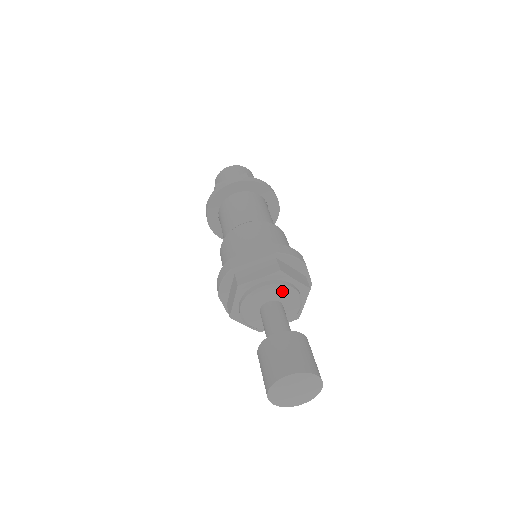
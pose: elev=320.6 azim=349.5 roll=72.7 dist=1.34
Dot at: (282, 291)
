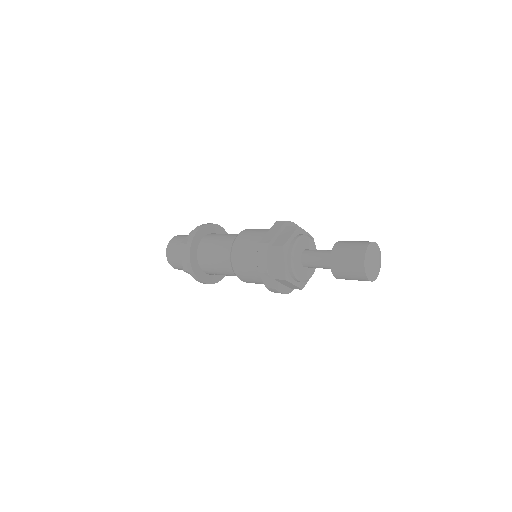
Dot at: (306, 239)
